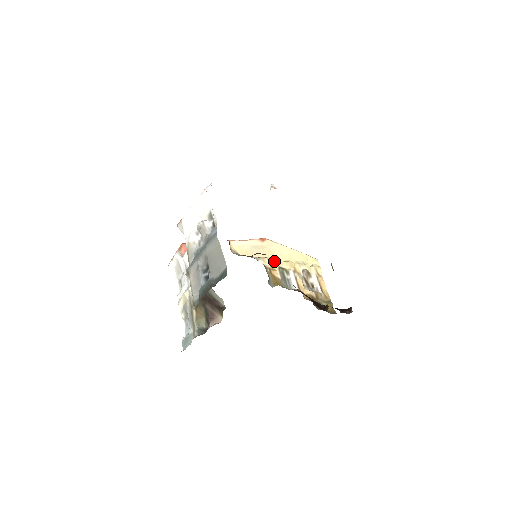
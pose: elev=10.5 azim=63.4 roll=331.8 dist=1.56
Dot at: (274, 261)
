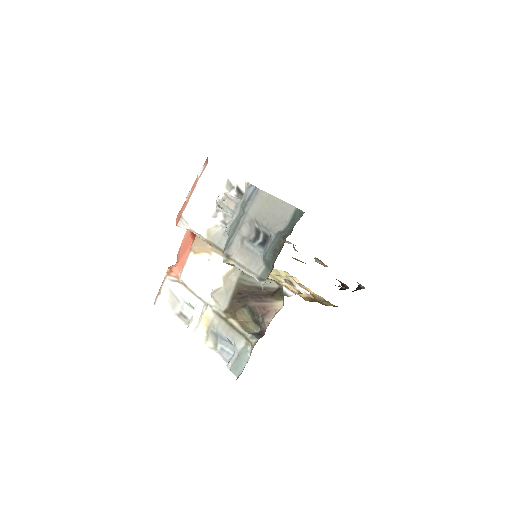
Dot at: occluded
